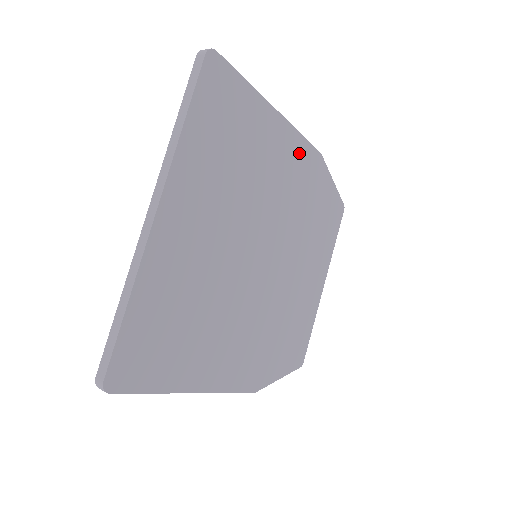
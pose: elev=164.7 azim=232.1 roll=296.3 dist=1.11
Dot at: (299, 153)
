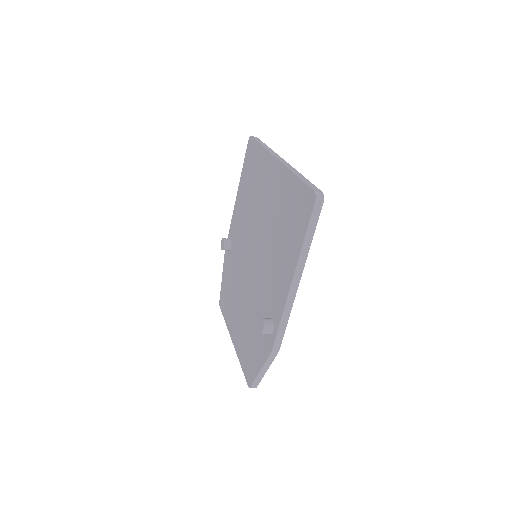
Dot at: occluded
